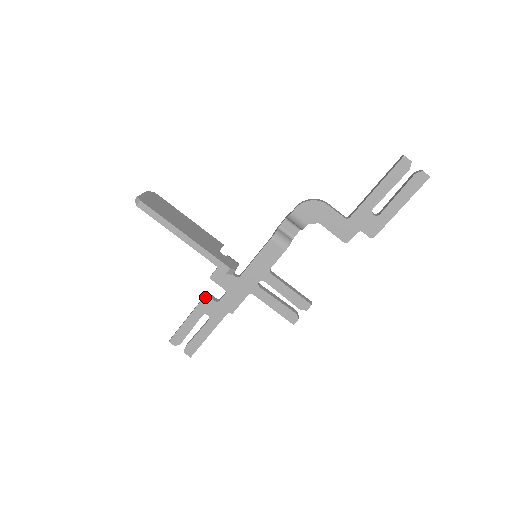
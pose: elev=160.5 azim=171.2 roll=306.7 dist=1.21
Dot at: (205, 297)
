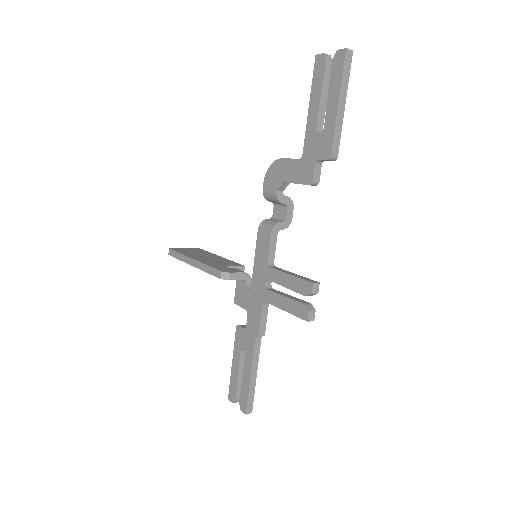
Dot at: (237, 328)
